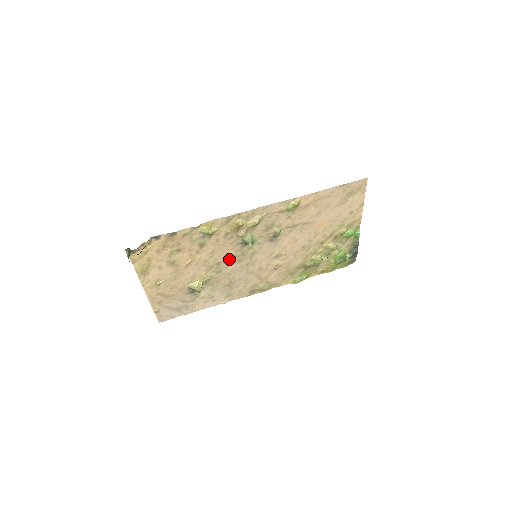
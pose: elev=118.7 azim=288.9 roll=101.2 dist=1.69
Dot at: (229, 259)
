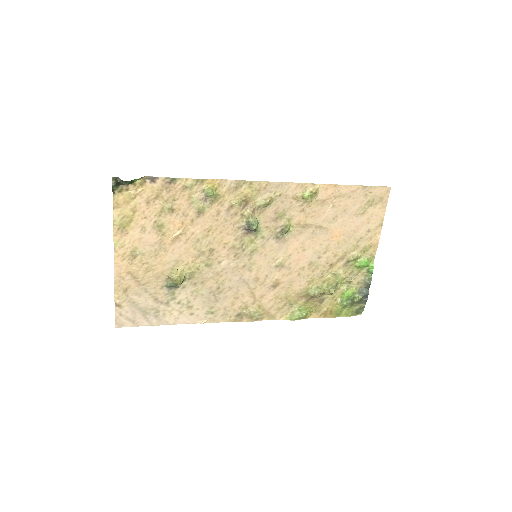
Dot at: (225, 249)
